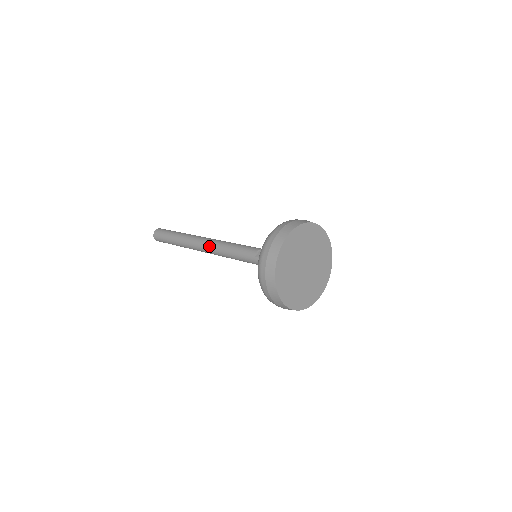
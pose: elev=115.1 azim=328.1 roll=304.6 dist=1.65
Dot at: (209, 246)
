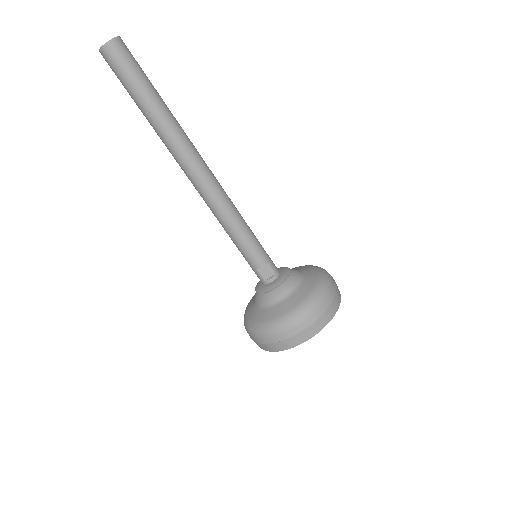
Dot at: (204, 193)
